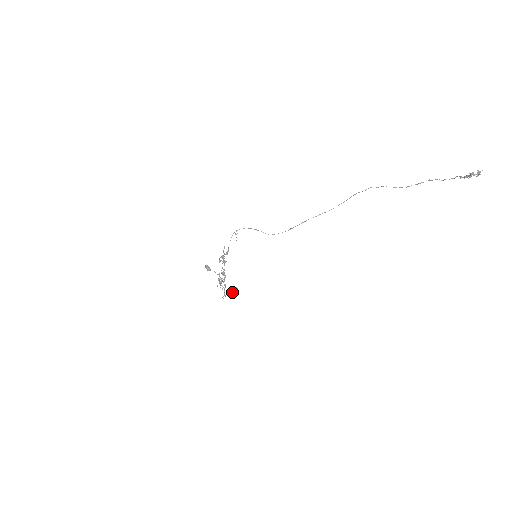
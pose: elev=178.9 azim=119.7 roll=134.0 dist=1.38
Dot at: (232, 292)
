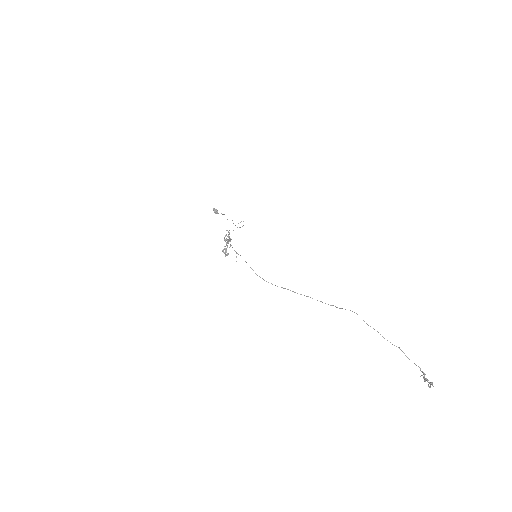
Dot at: occluded
